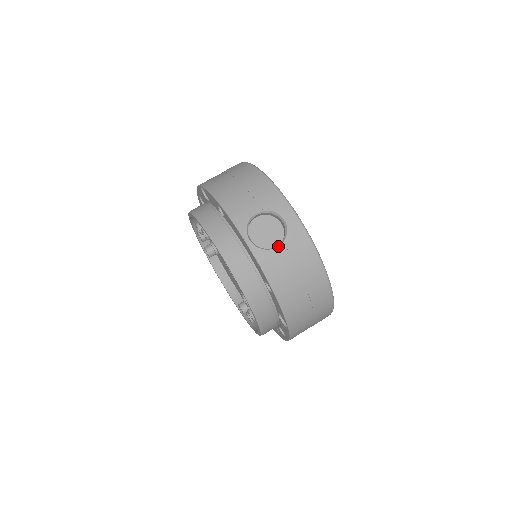
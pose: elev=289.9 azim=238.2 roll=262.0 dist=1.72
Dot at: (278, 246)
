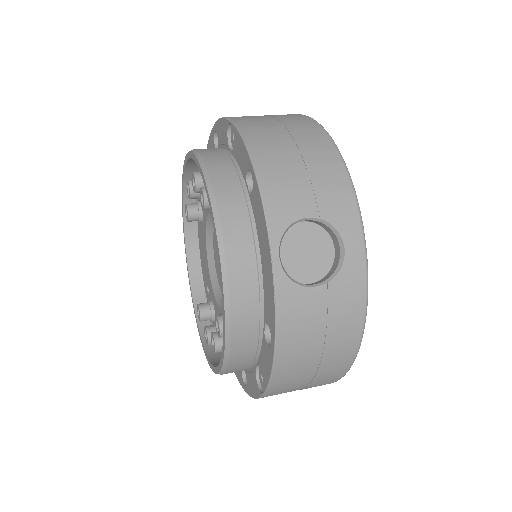
Dot at: (317, 286)
